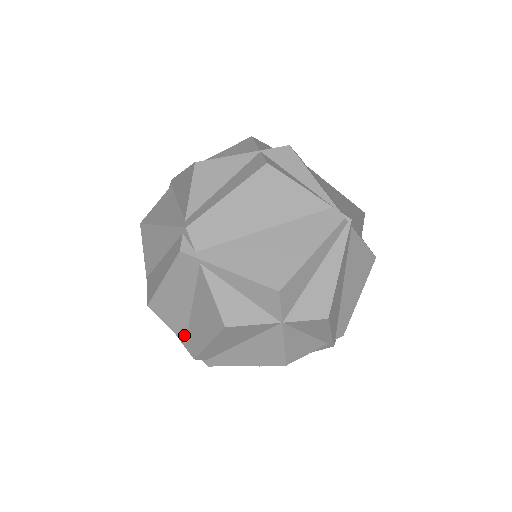
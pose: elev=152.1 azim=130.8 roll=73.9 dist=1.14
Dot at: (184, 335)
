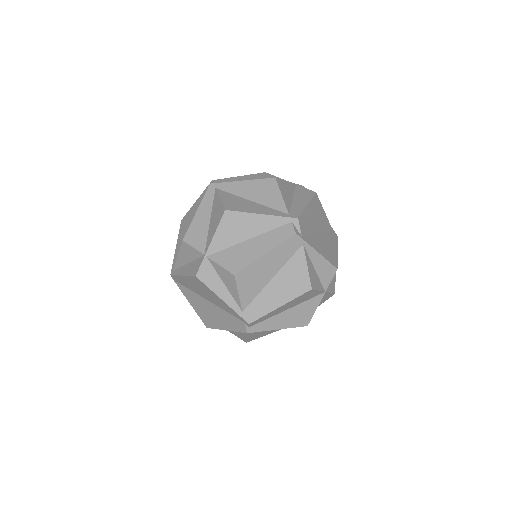
Dot at: (247, 304)
